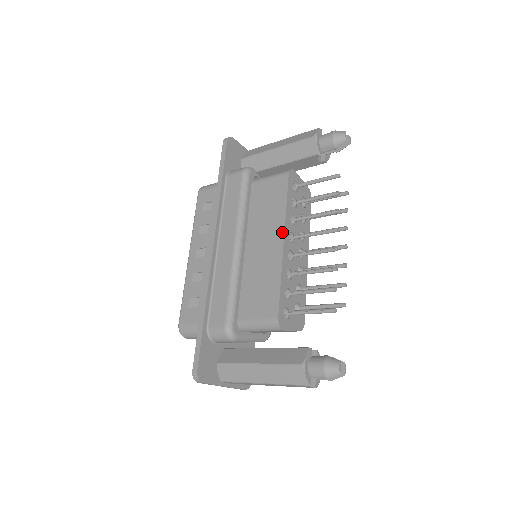
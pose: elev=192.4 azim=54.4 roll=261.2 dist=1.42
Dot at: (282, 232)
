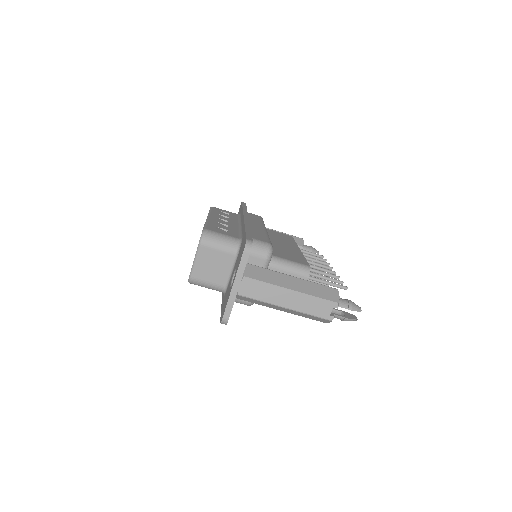
Dot at: (297, 246)
